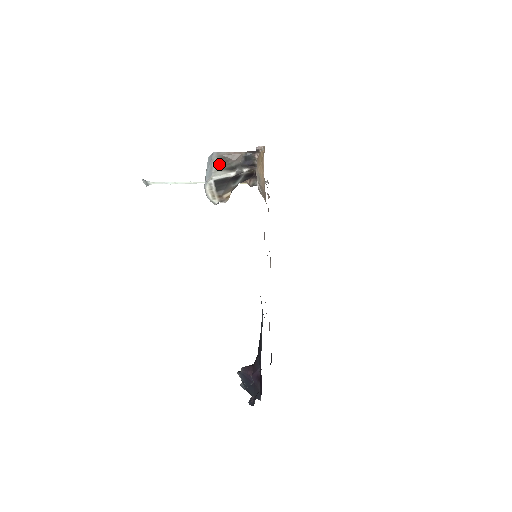
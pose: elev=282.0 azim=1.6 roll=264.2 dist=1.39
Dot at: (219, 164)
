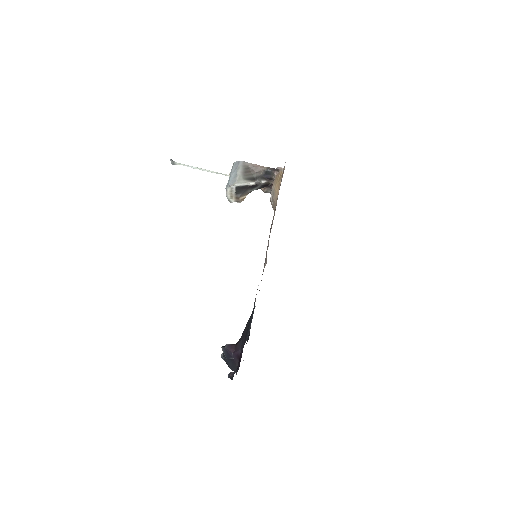
Dot at: (243, 173)
